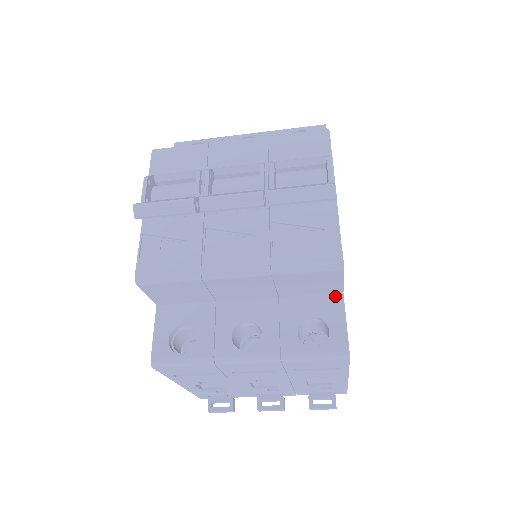
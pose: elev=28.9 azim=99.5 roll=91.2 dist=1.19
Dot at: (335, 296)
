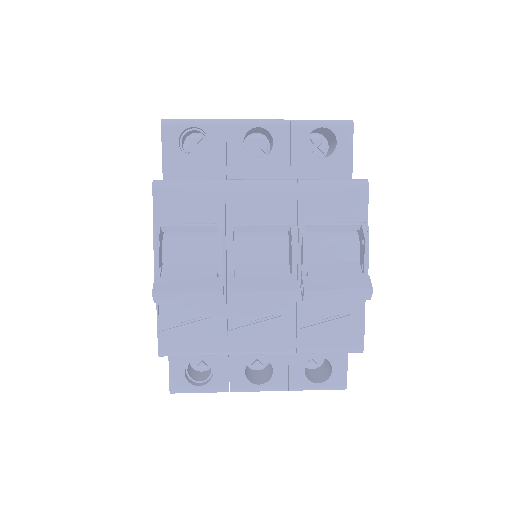
Dot at: occluded
